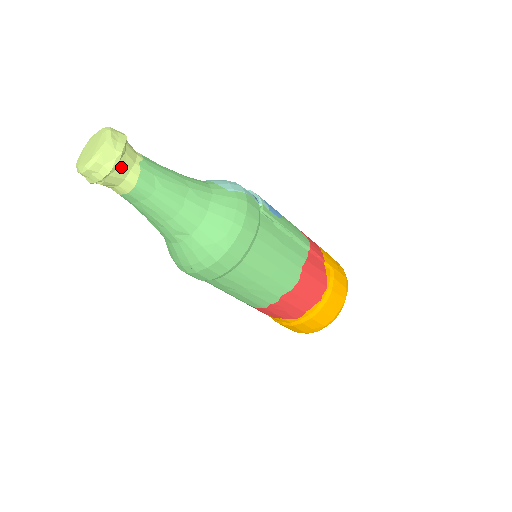
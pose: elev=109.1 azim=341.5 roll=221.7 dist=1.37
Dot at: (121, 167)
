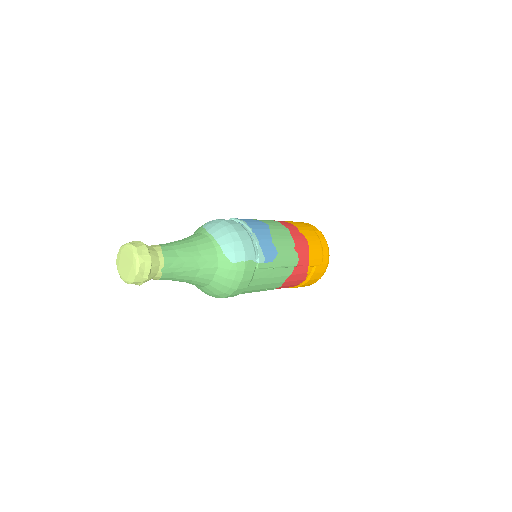
Dot at: (148, 280)
